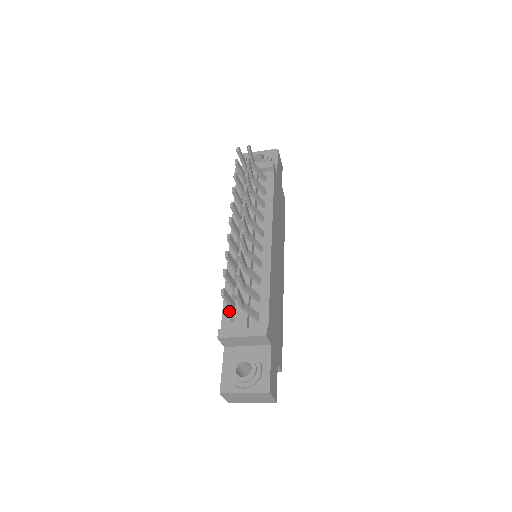
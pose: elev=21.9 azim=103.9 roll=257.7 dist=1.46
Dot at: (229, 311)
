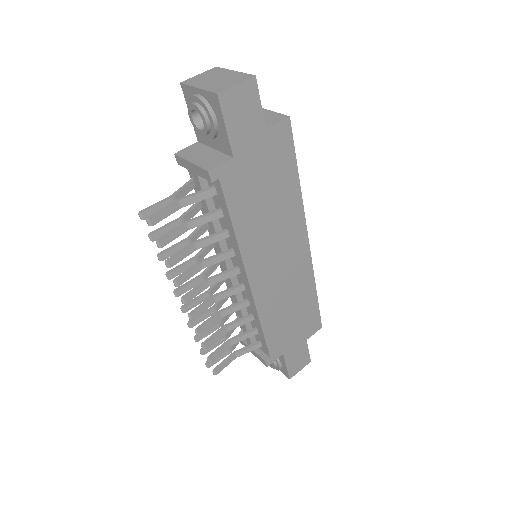
Dot at: occluded
